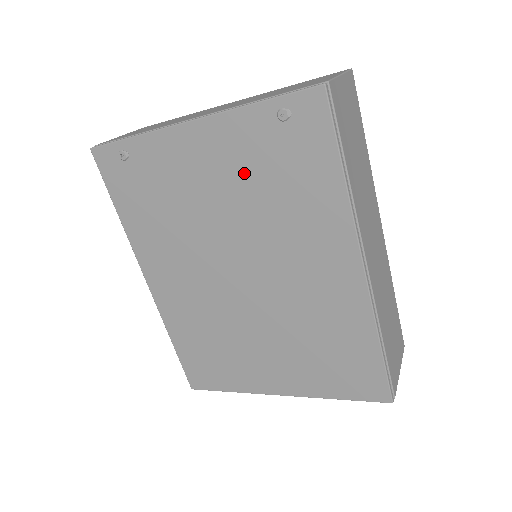
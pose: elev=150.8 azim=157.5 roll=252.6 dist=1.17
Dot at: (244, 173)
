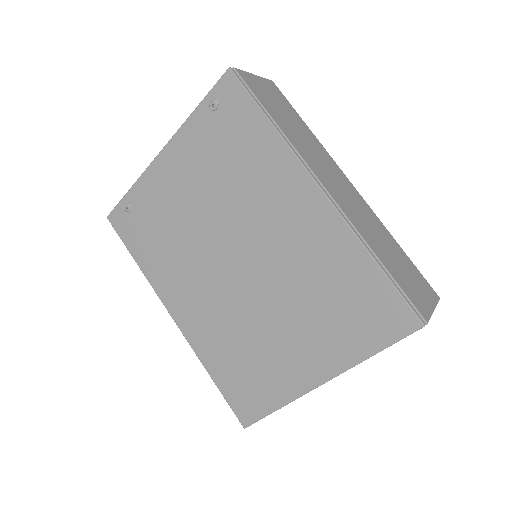
Dot at: (206, 167)
